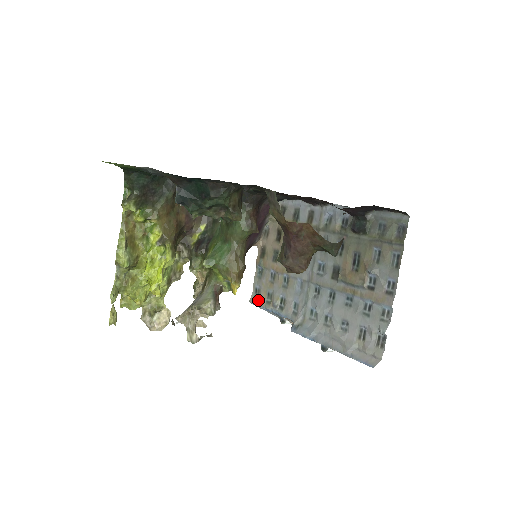
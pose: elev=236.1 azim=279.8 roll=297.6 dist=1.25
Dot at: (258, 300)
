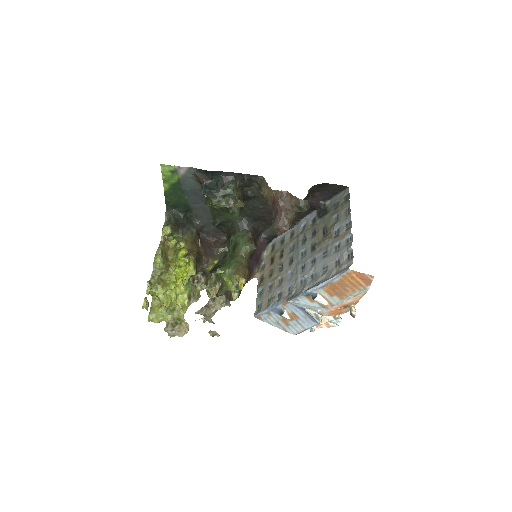
Dot at: (261, 309)
